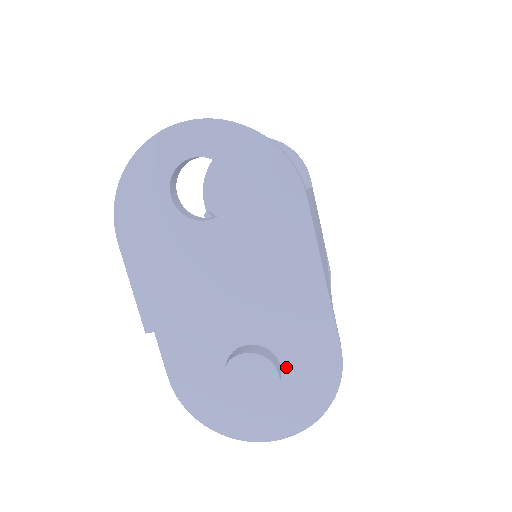
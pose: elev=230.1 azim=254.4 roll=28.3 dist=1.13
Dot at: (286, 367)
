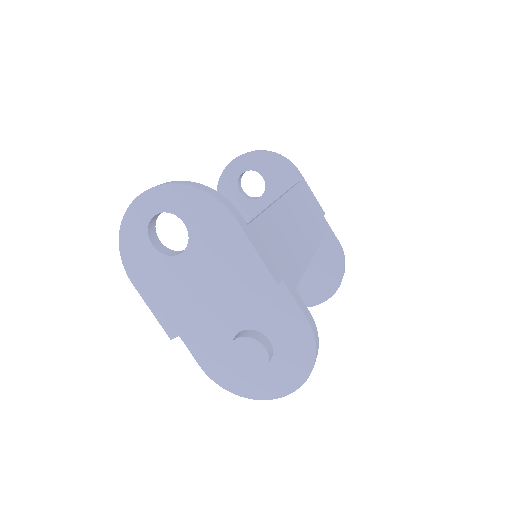
Dot at: (274, 341)
